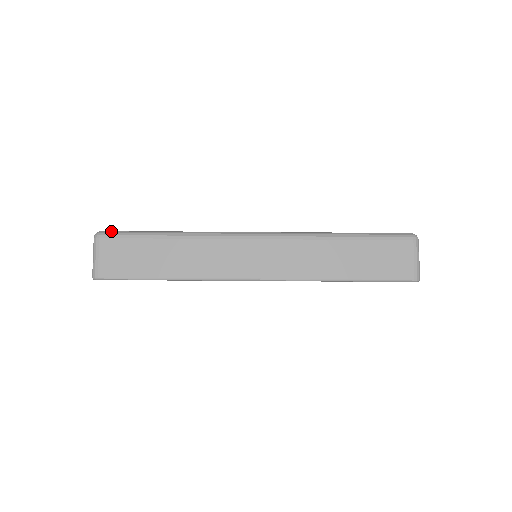
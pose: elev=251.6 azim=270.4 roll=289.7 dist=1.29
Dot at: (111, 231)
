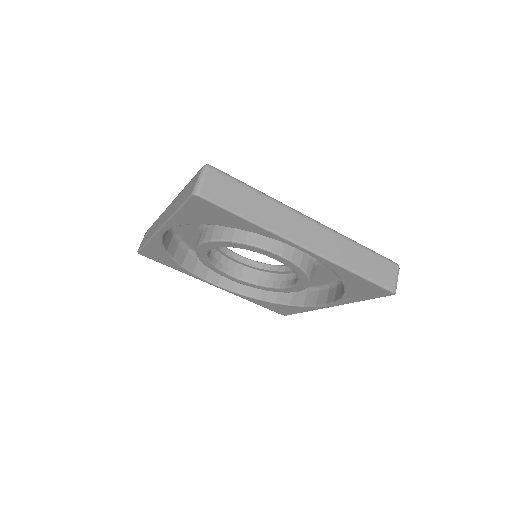
Dot at: occluded
